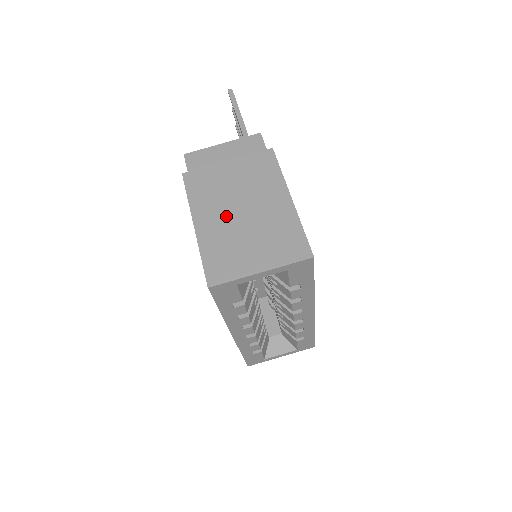
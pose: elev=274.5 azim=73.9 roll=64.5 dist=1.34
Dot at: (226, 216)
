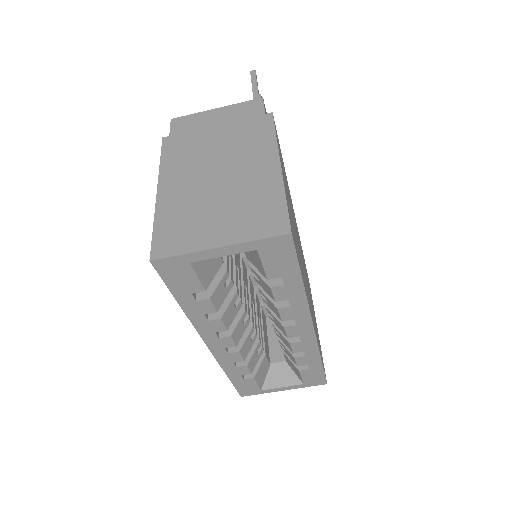
Dot at: (197, 182)
